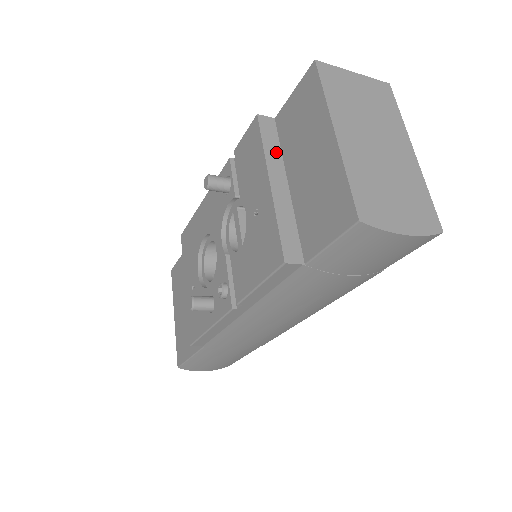
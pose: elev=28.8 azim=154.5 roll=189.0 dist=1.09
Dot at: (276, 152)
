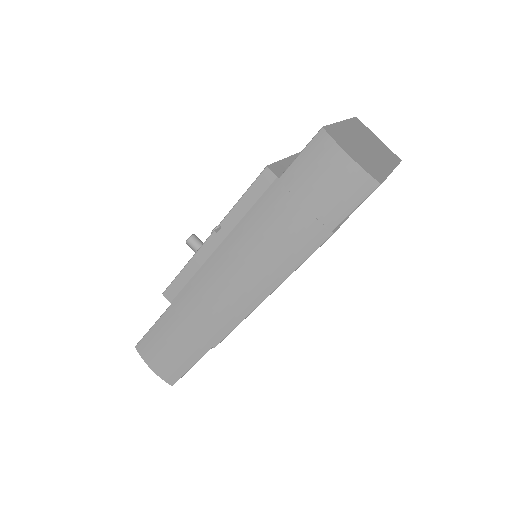
Dot at: occluded
